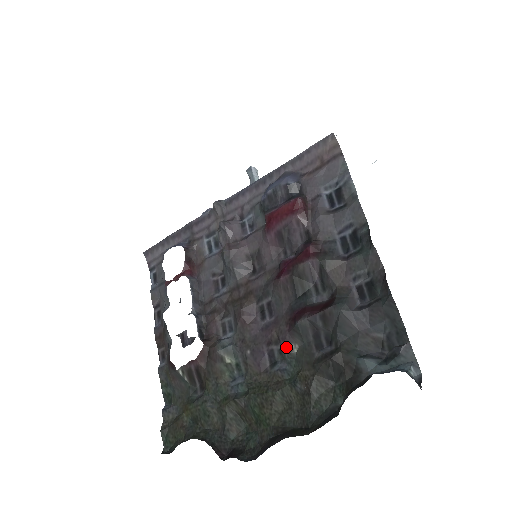
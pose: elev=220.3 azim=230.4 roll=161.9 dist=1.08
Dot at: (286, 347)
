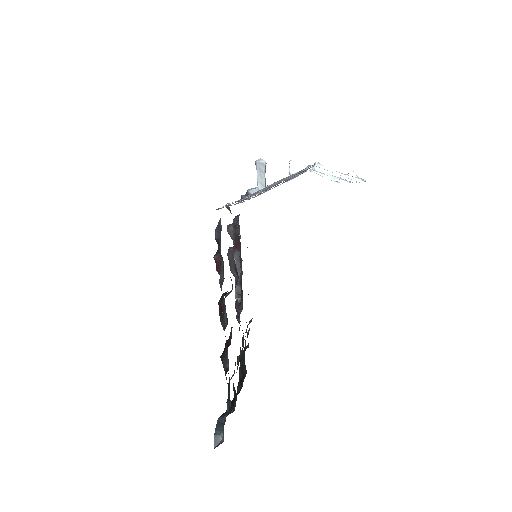
Dot at: occluded
